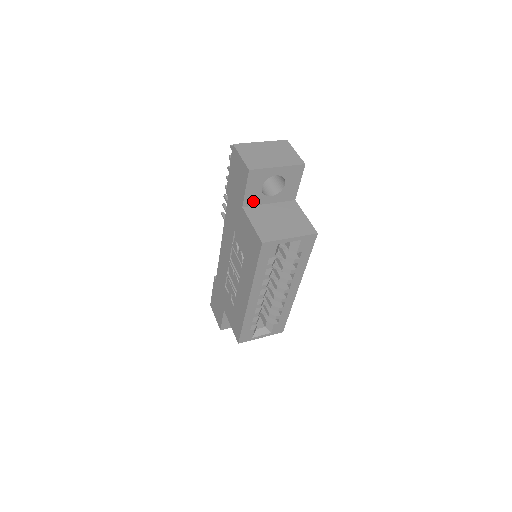
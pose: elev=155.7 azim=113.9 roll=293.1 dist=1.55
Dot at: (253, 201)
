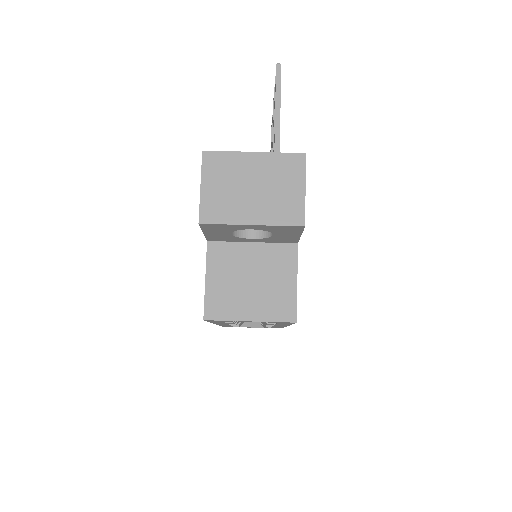
Dot at: (223, 239)
